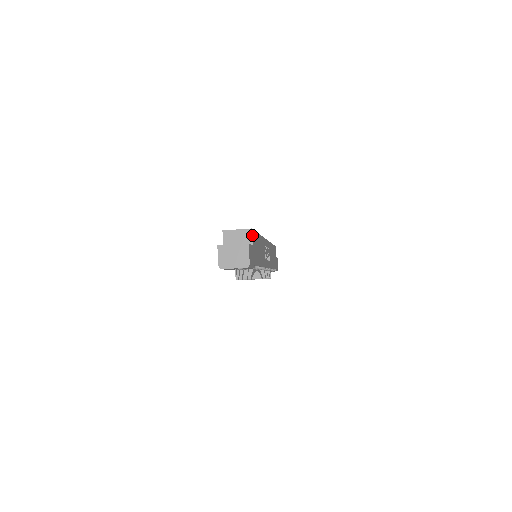
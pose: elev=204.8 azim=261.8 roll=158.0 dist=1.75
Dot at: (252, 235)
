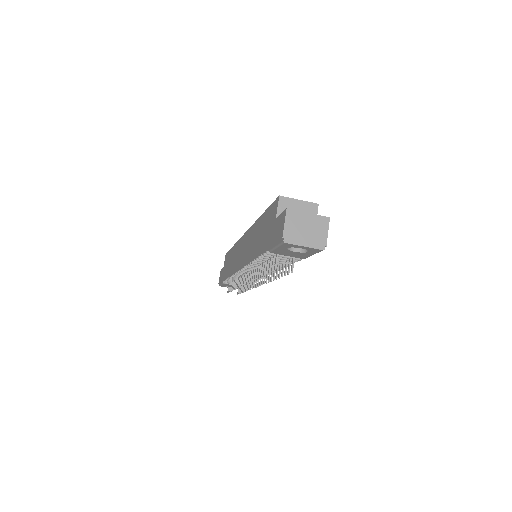
Dot at: (316, 213)
